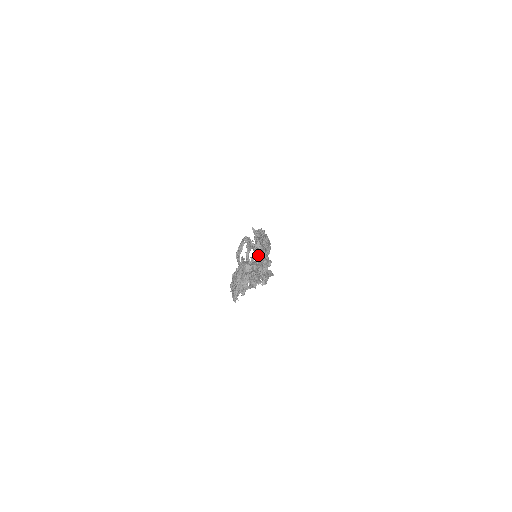
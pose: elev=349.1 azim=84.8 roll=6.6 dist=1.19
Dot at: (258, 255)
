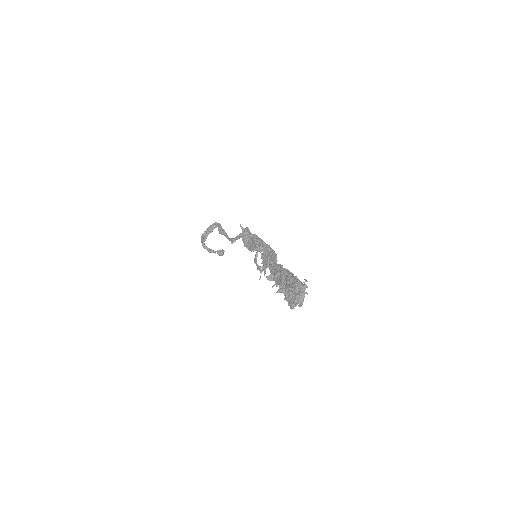
Dot at: (261, 257)
